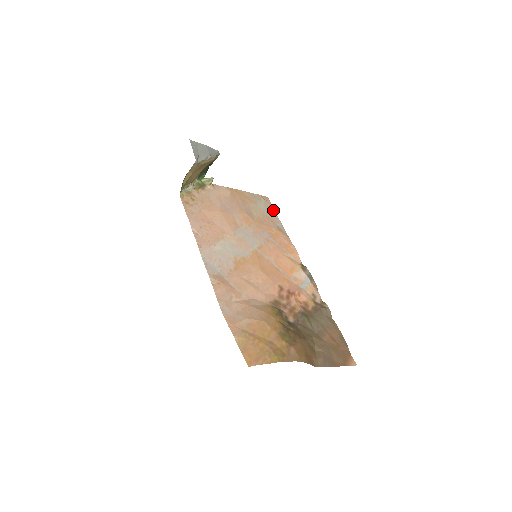
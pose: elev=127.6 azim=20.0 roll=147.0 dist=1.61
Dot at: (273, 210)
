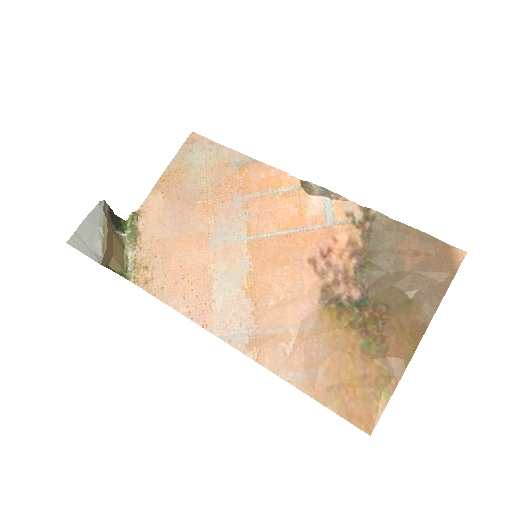
Dot at: (213, 143)
